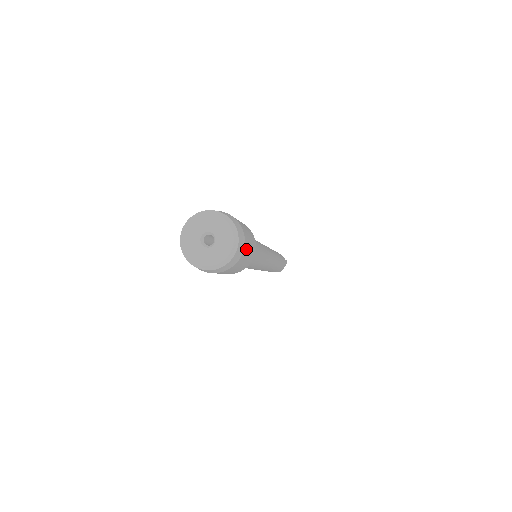
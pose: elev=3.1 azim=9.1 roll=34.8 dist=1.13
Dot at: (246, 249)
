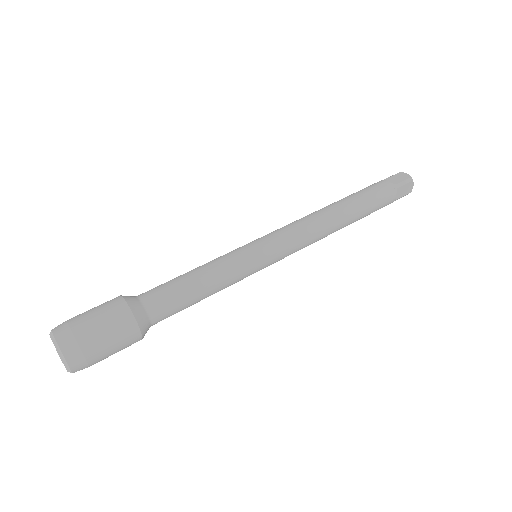
Dot at: (93, 347)
